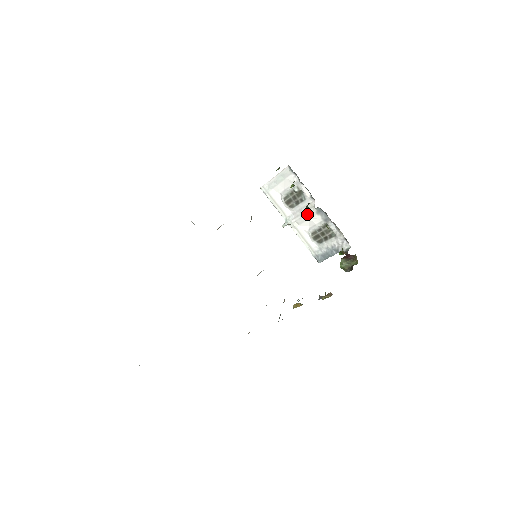
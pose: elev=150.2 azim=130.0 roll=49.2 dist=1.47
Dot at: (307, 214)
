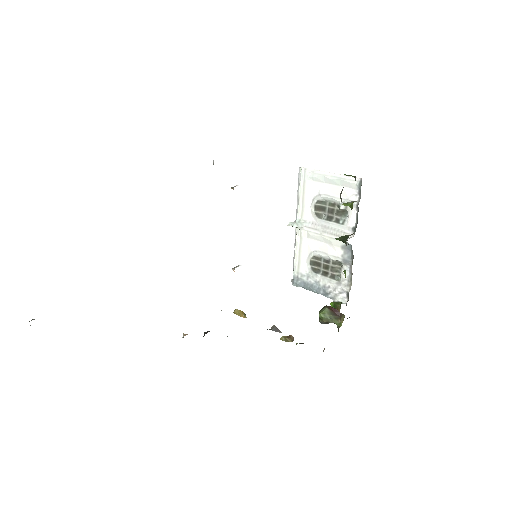
Dot at: (329, 237)
